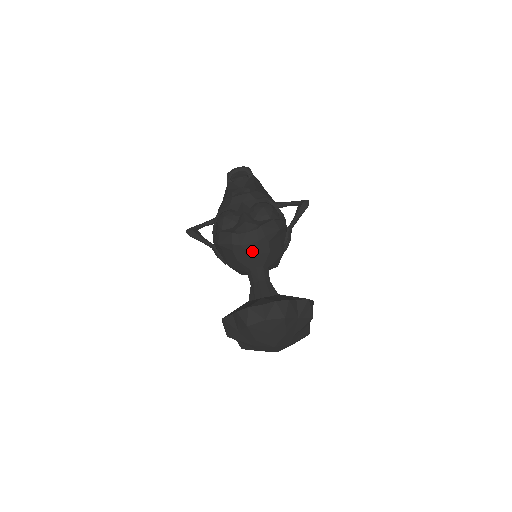
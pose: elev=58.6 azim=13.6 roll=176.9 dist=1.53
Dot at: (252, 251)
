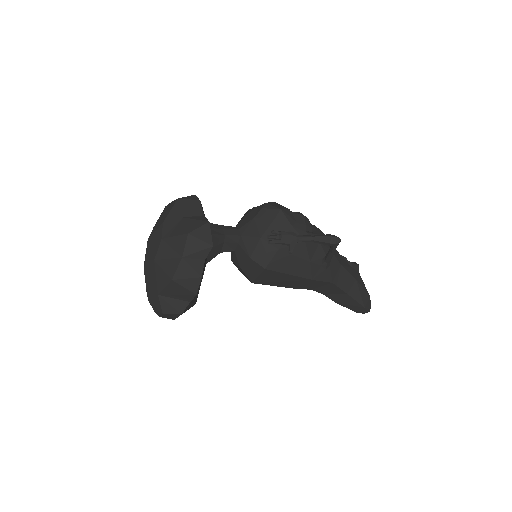
Dot at: (249, 213)
